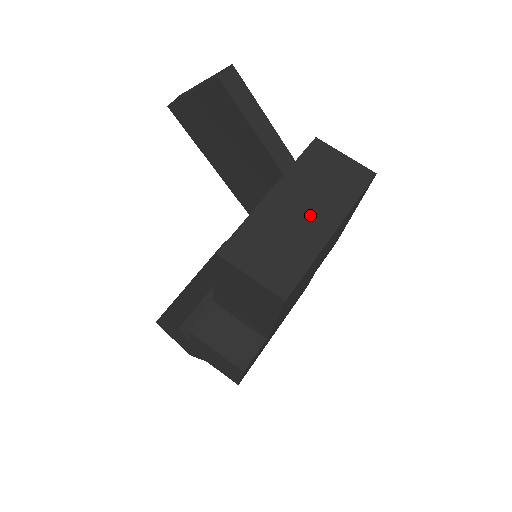
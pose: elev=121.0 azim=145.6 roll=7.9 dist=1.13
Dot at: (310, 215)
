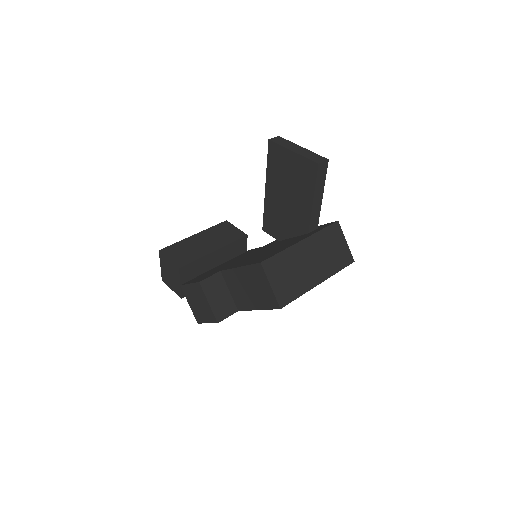
Dot at: (314, 267)
